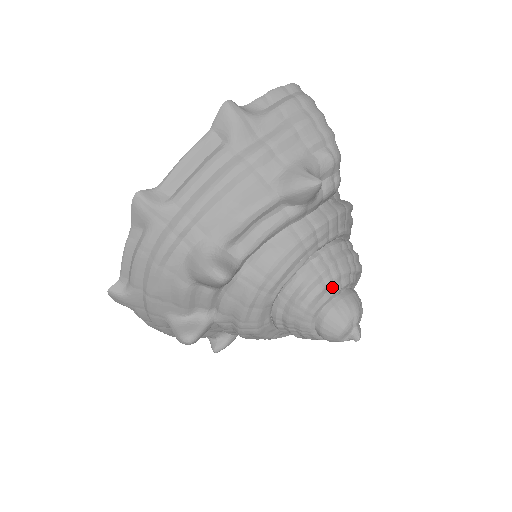
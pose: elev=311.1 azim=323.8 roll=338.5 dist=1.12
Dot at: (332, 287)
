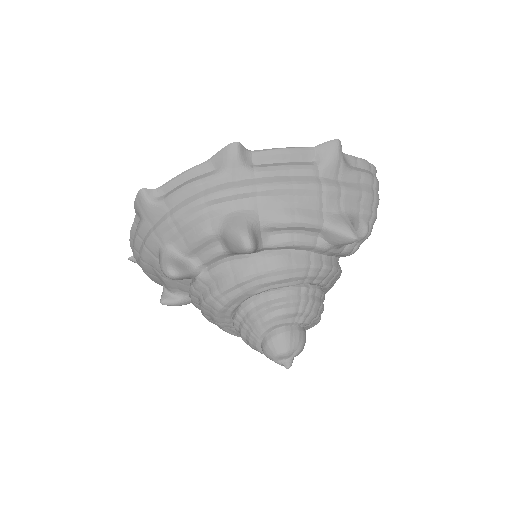
Dot at: (300, 317)
